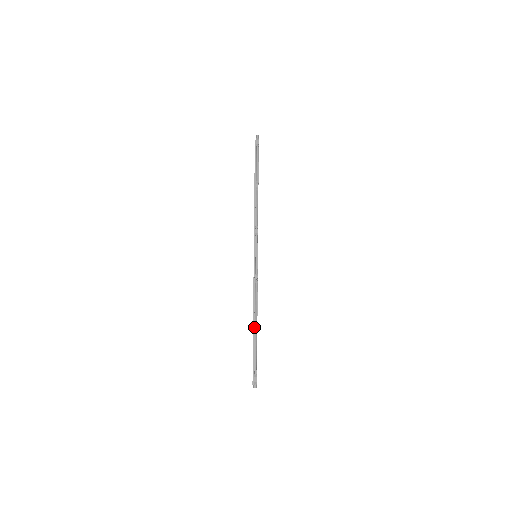
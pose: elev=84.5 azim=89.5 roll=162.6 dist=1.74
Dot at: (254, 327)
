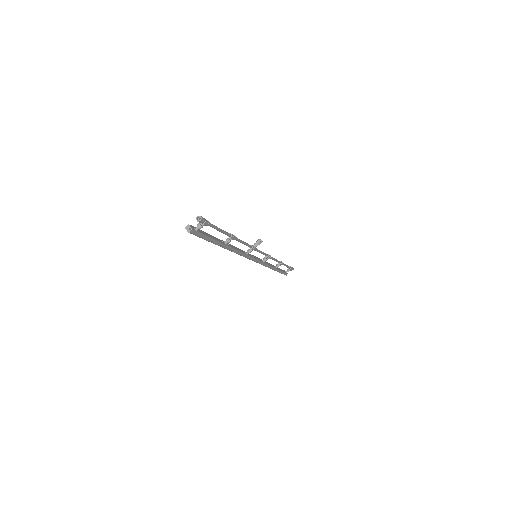
Dot at: (232, 234)
